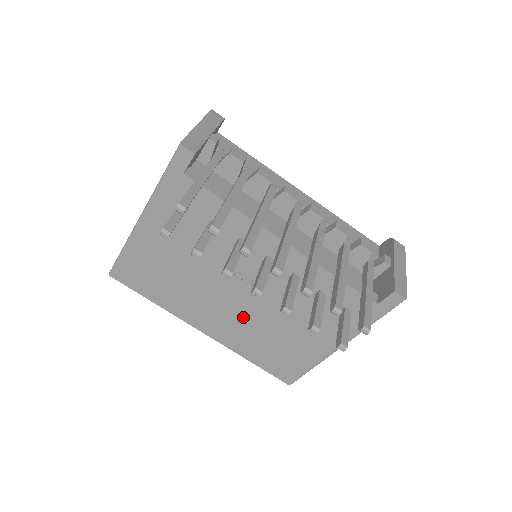
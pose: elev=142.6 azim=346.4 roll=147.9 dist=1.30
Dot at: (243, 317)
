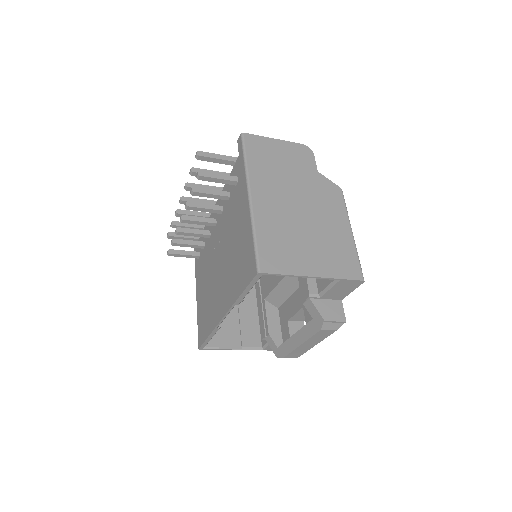
Dot at: (225, 269)
